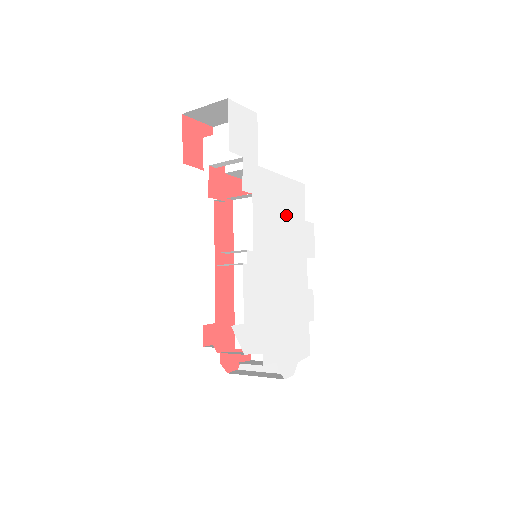
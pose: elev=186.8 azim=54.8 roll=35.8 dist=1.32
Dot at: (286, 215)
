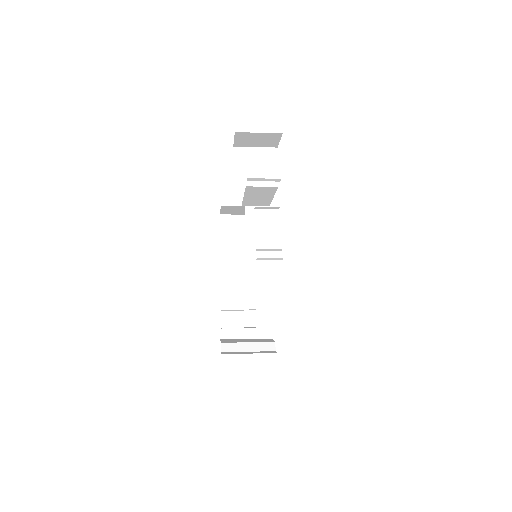
Dot at: occluded
